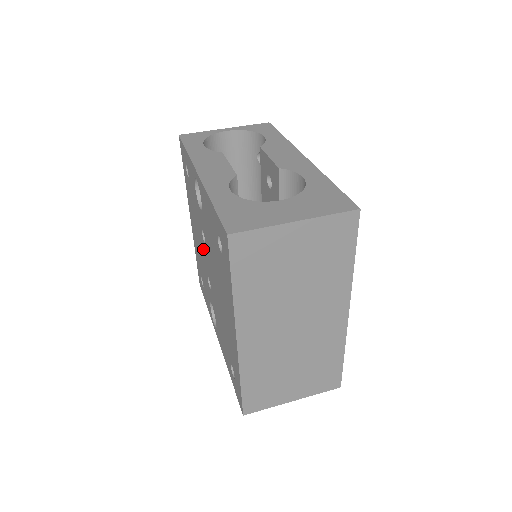
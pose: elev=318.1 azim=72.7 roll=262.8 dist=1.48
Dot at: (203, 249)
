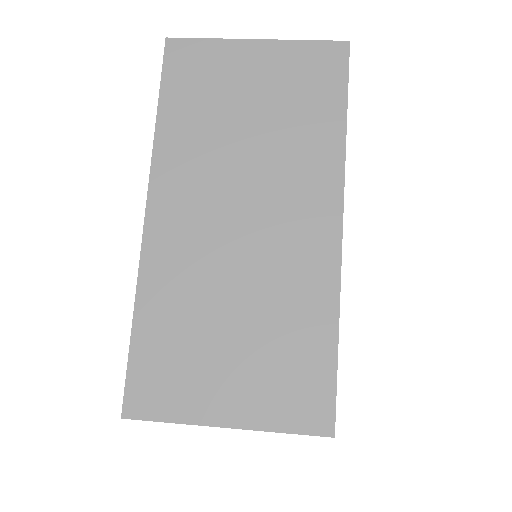
Dot at: occluded
